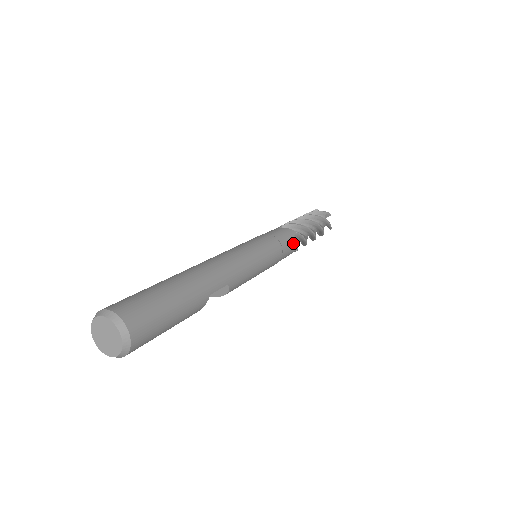
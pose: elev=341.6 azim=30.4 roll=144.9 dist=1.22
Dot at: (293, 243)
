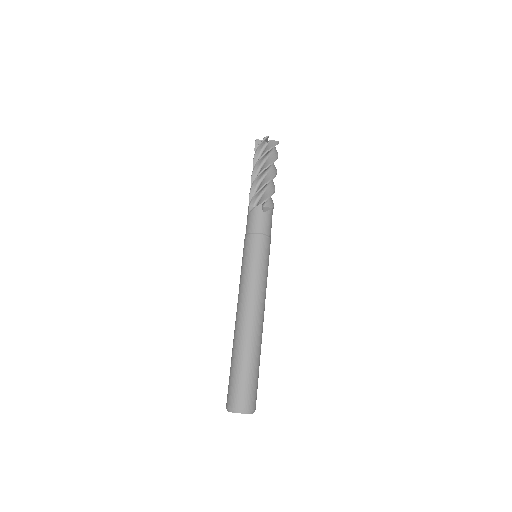
Dot at: occluded
